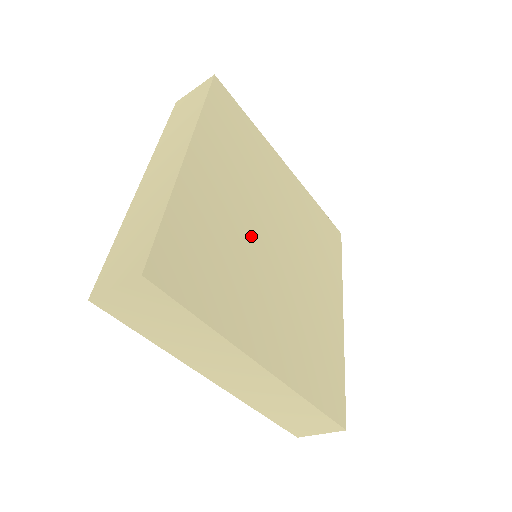
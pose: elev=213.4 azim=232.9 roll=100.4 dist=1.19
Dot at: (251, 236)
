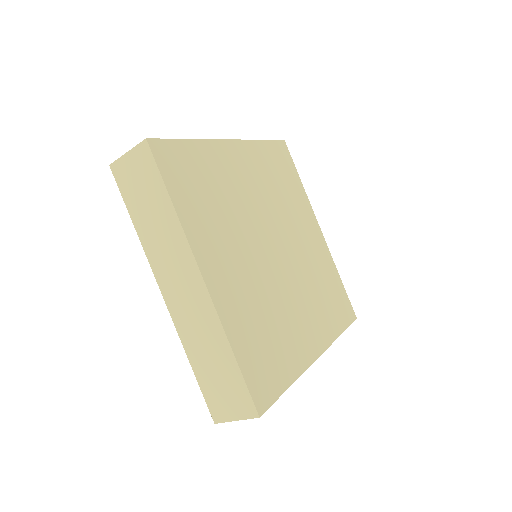
Dot at: (263, 274)
